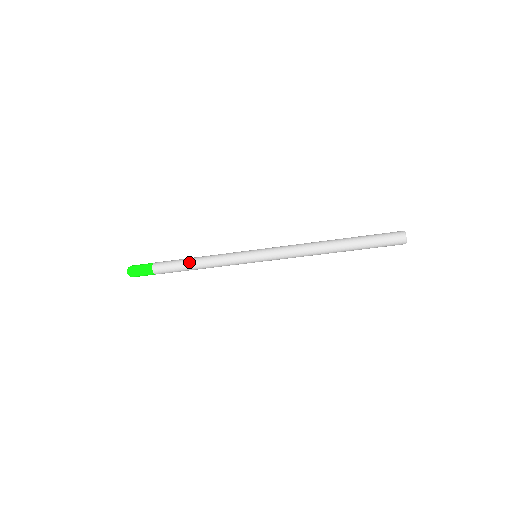
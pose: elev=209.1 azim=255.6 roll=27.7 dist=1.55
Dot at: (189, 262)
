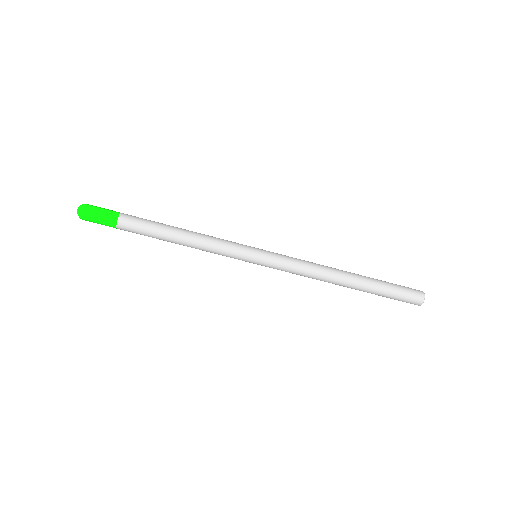
Dot at: (173, 226)
